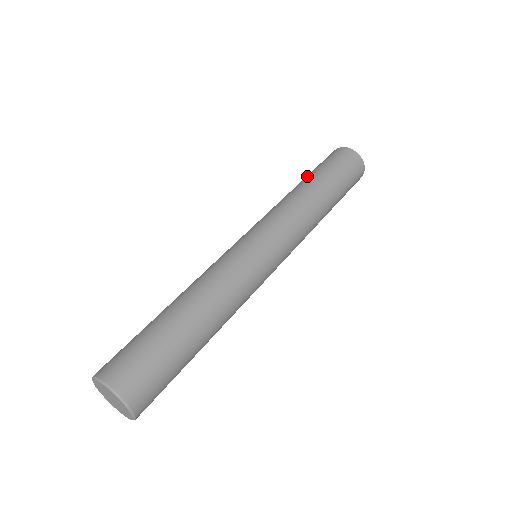
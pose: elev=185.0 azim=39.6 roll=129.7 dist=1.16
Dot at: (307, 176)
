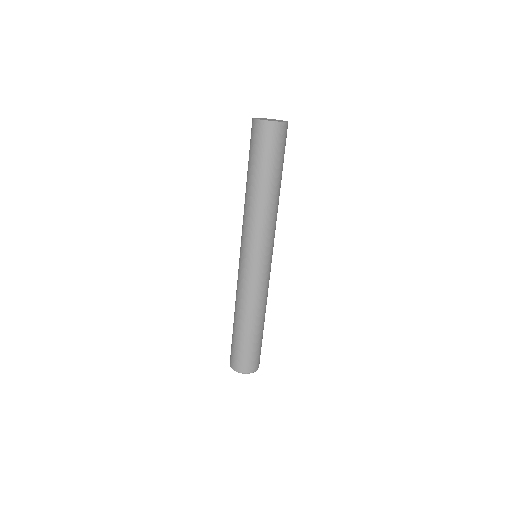
Dot at: (252, 174)
